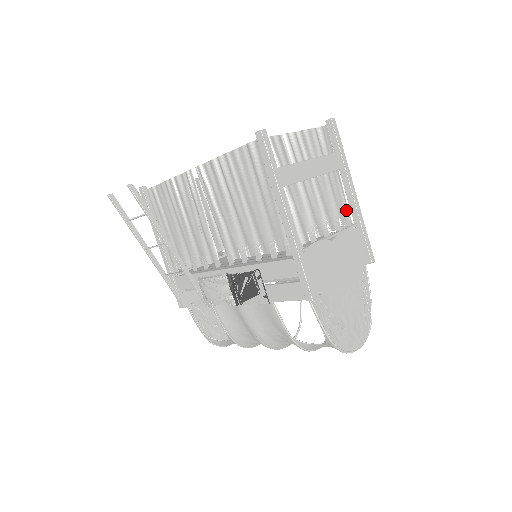
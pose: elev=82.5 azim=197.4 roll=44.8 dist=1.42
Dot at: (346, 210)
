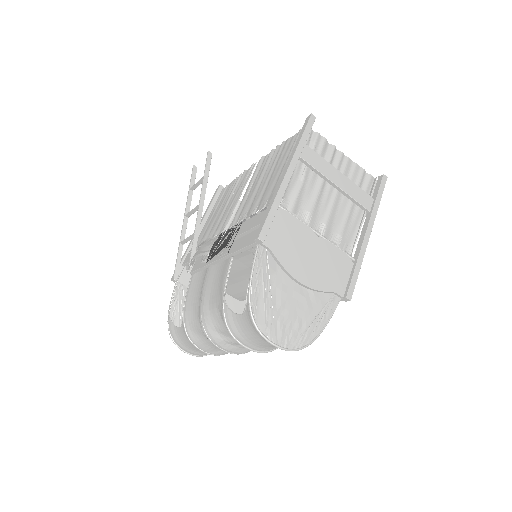
Dot at: (352, 244)
